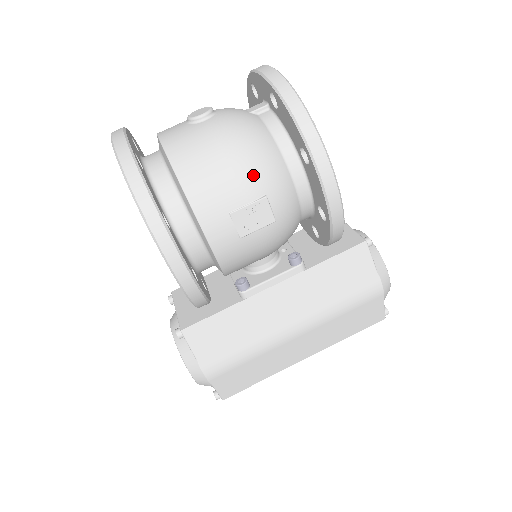
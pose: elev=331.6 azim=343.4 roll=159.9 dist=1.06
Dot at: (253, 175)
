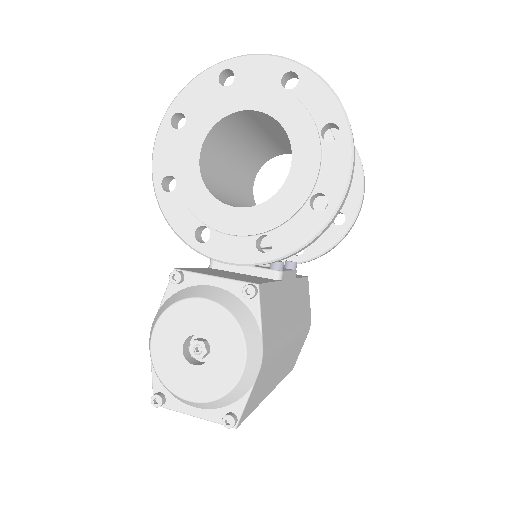
Dot at: occluded
